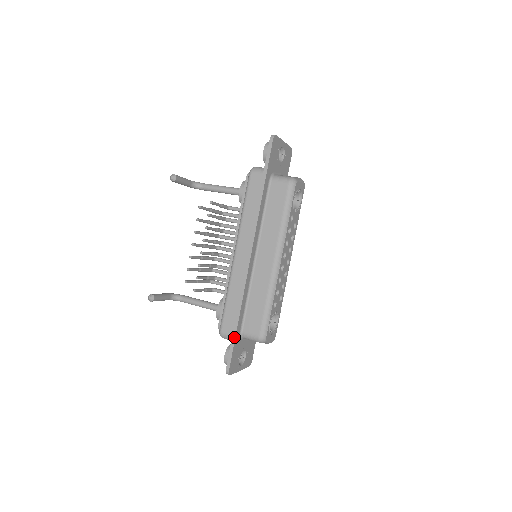
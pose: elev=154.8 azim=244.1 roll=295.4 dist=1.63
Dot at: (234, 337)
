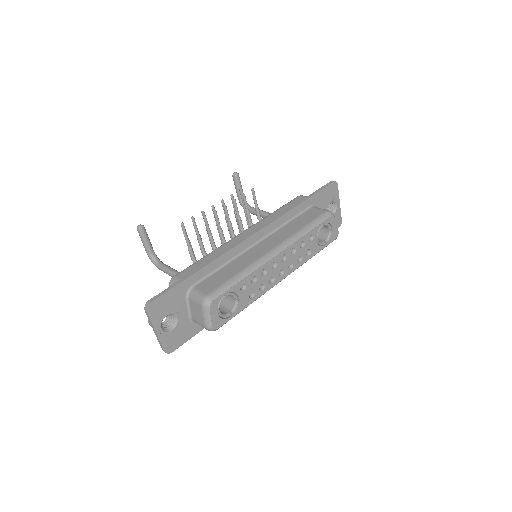
Dot at: (183, 279)
